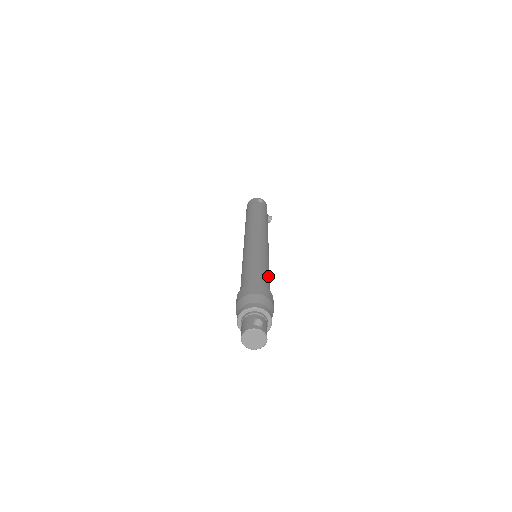
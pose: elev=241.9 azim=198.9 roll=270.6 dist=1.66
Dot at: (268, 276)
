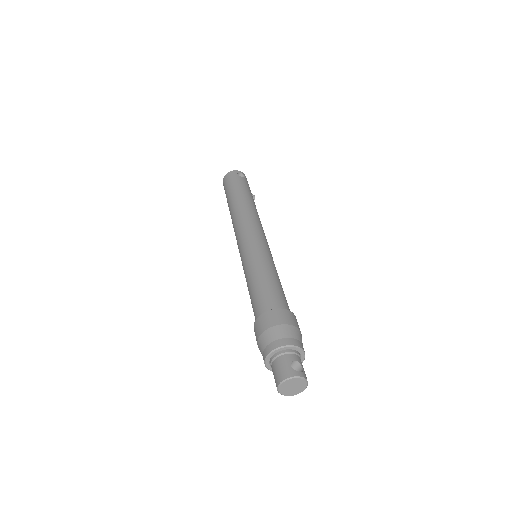
Dot at: occluded
